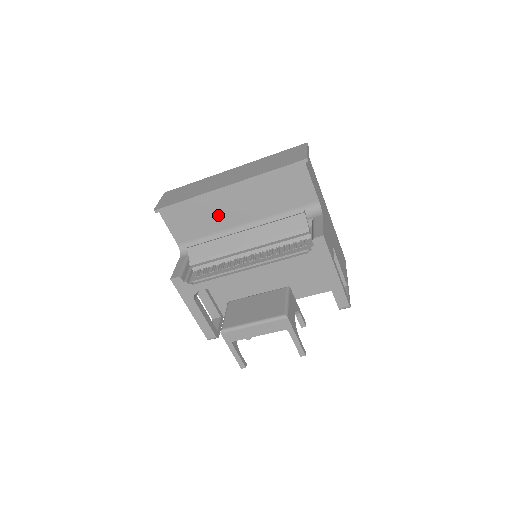
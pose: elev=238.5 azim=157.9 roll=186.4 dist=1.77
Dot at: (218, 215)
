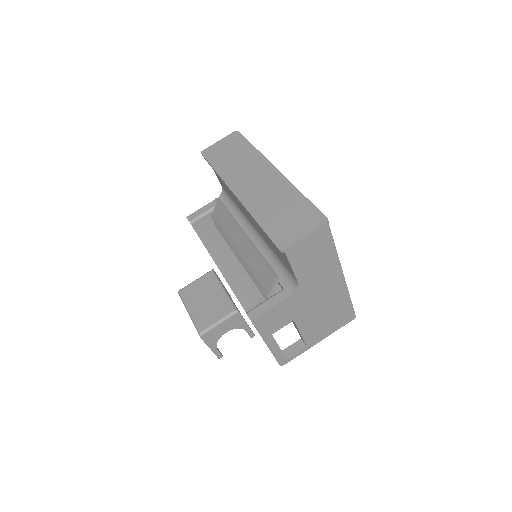
Dot at: (238, 202)
